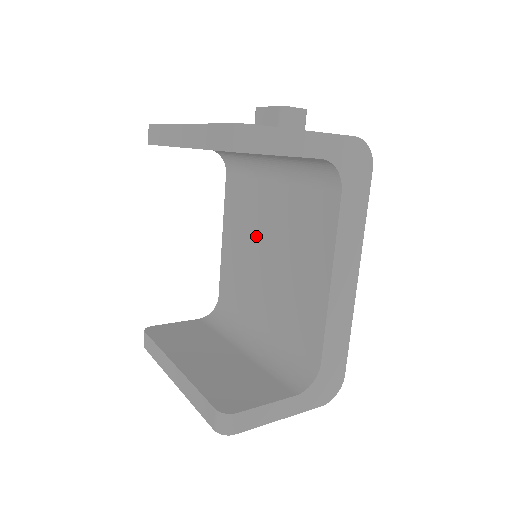
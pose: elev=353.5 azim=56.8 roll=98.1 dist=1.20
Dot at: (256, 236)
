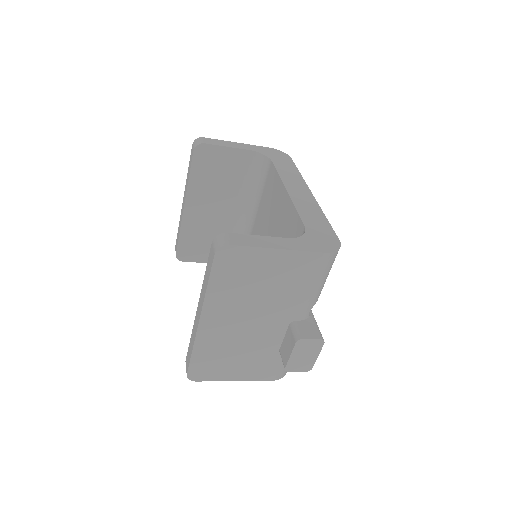
Dot at: occluded
